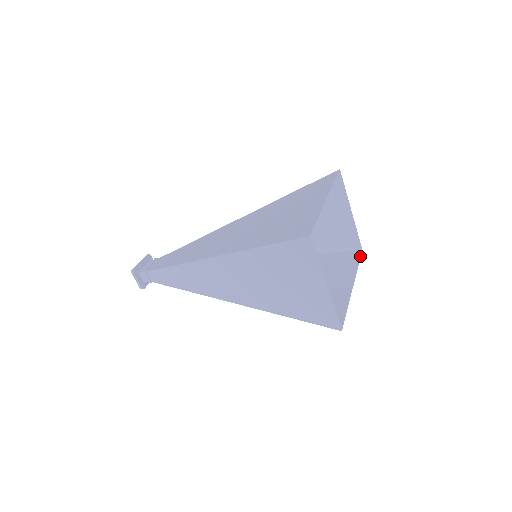
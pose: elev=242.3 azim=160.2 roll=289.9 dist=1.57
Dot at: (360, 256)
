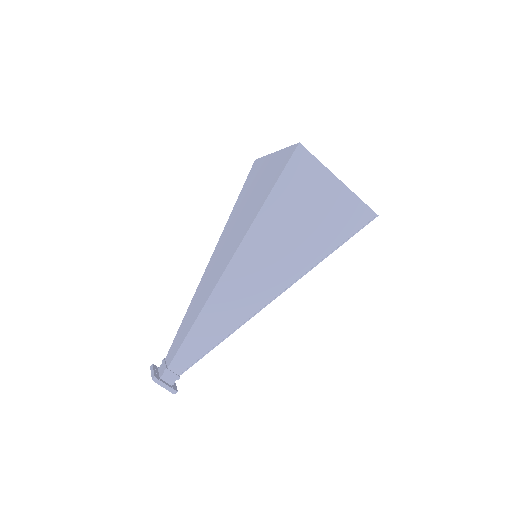
Dot at: occluded
